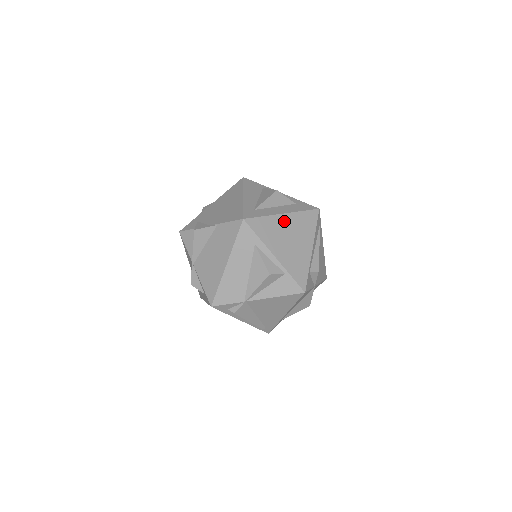
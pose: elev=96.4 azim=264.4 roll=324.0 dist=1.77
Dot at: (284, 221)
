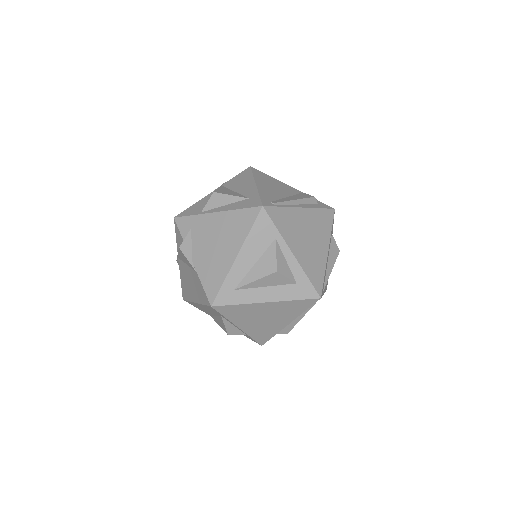
Dot at: (264, 307)
